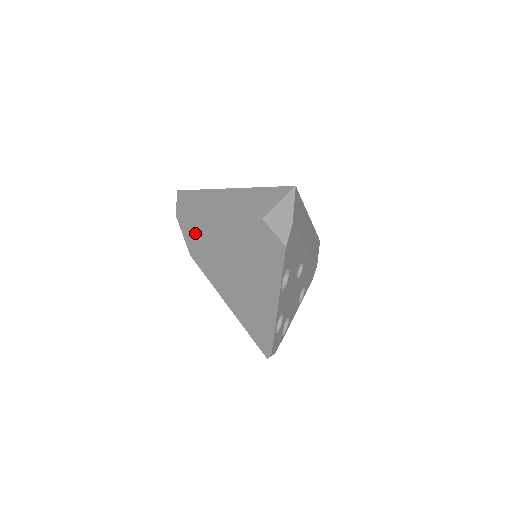
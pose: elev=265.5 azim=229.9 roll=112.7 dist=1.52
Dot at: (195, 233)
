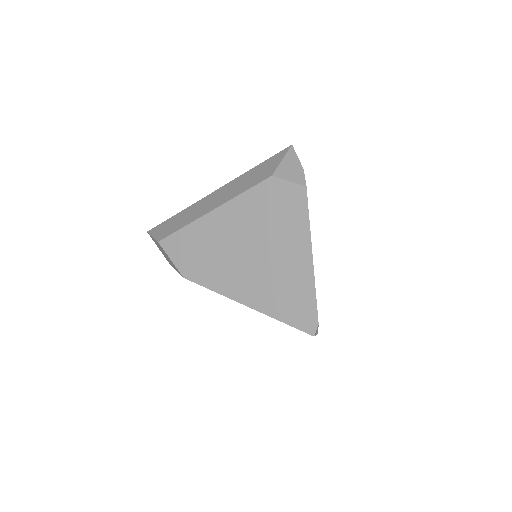
Dot at: (188, 245)
